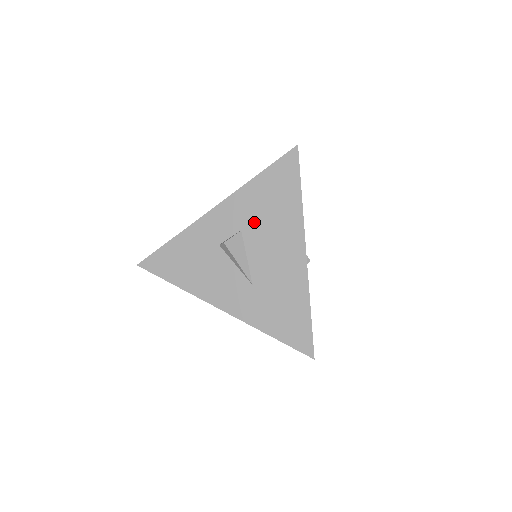
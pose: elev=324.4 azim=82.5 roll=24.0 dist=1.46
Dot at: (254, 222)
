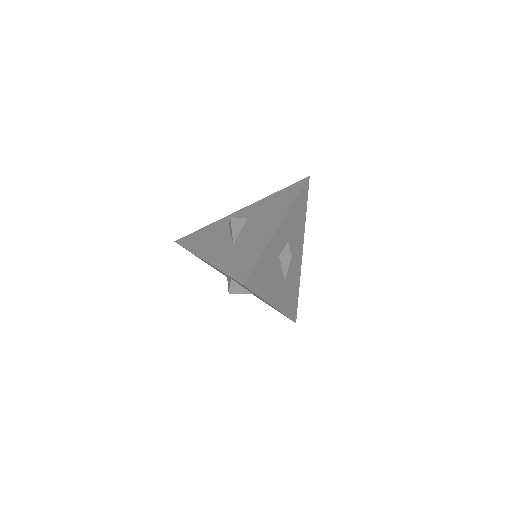
Dot at: (258, 213)
